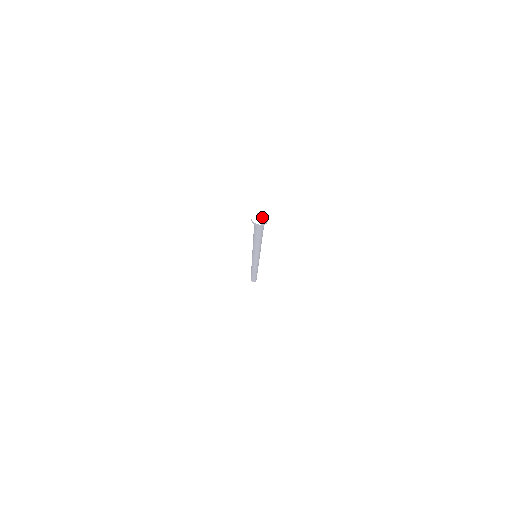
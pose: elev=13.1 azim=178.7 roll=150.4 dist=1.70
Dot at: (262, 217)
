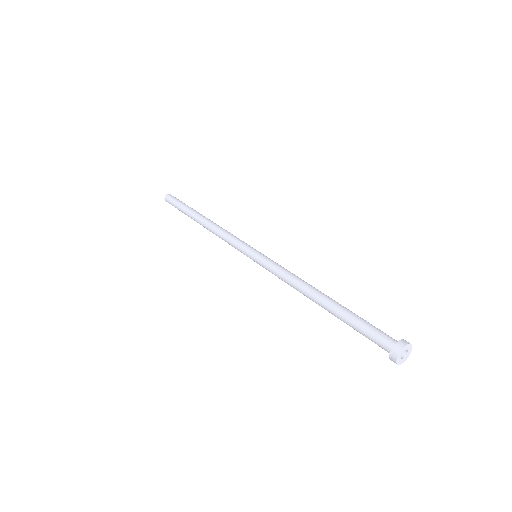
Dot at: (392, 342)
